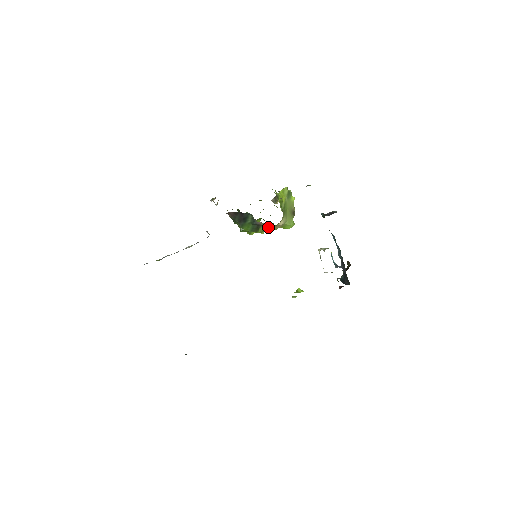
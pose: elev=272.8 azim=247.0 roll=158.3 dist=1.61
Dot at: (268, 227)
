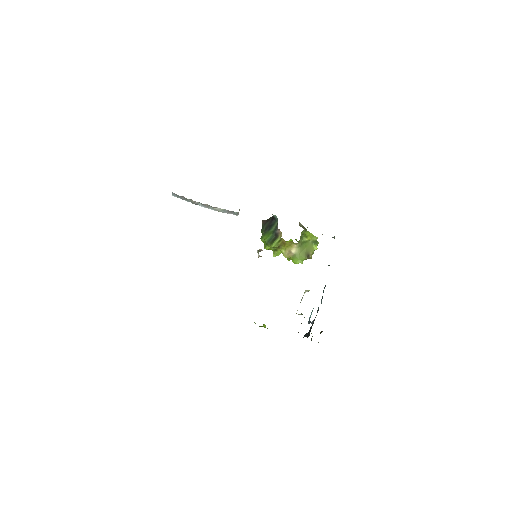
Dot at: (282, 243)
